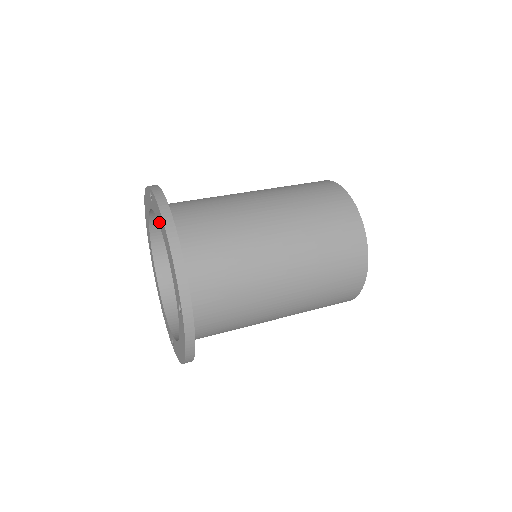
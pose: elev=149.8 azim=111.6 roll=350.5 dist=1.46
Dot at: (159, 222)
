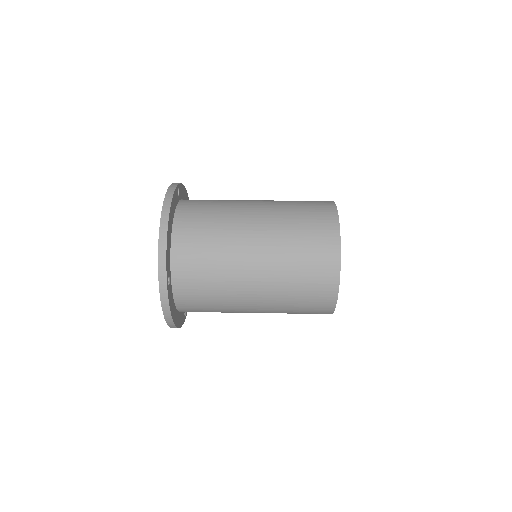
Dot at: occluded
